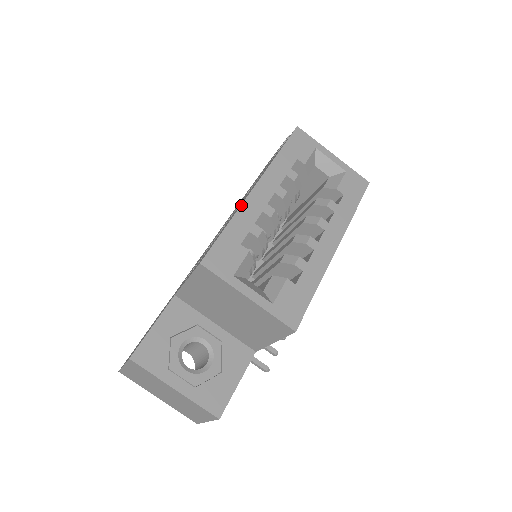
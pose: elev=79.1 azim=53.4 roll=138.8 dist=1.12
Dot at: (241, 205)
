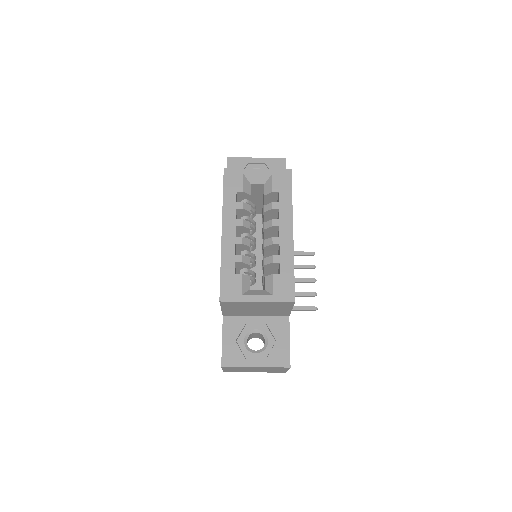
Dot at: (221, 250)
